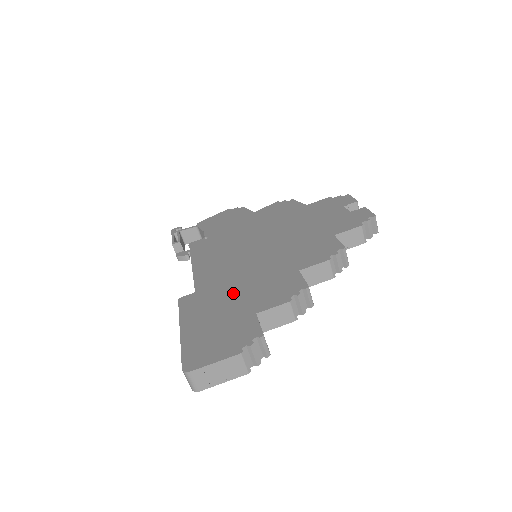
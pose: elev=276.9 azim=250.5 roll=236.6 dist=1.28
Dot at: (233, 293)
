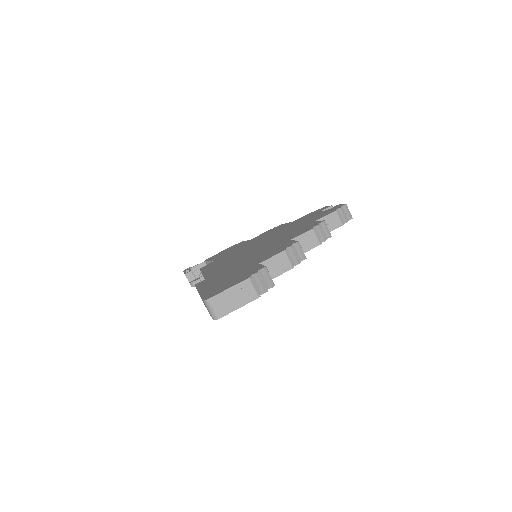
Dot at: (239, 266)
